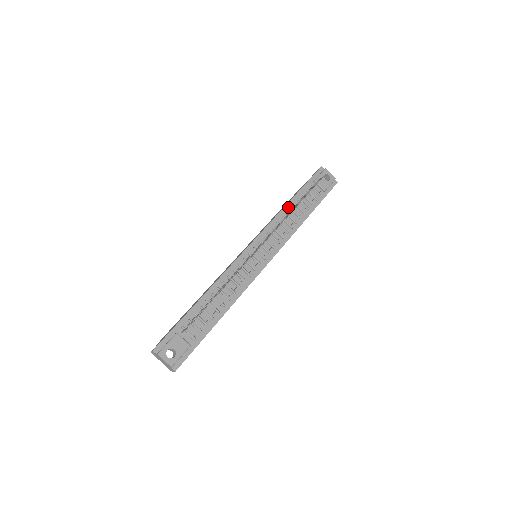
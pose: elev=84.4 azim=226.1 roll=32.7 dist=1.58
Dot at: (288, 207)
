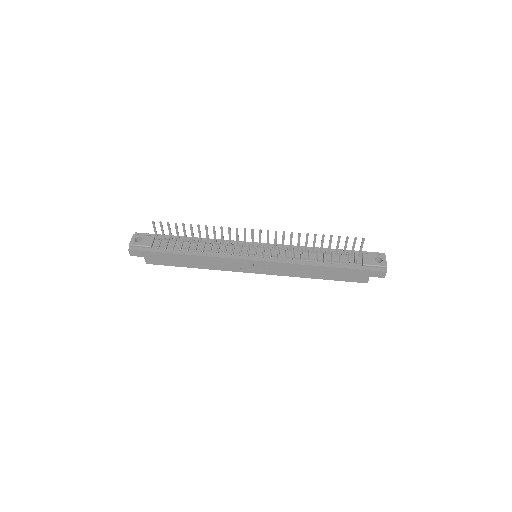
Dot at: (317, 249)
